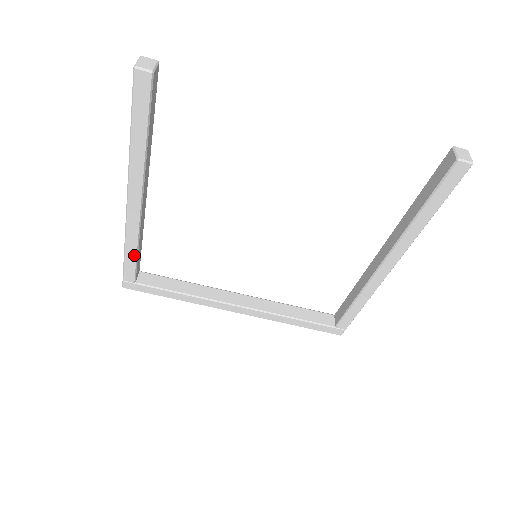
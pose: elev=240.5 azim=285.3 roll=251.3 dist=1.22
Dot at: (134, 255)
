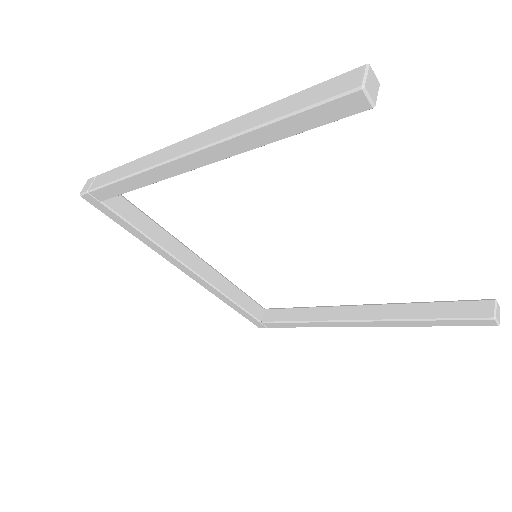
Dot at: (130, 188)
